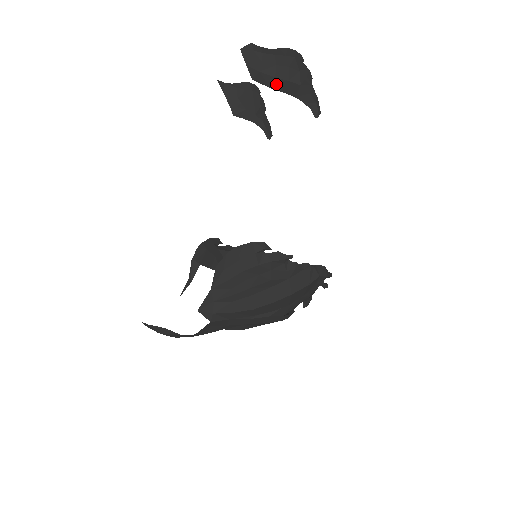
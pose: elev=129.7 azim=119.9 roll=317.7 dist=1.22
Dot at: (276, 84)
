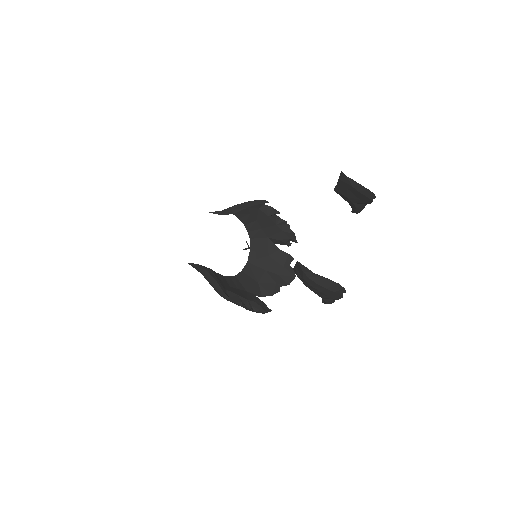
Dot at: occluded
